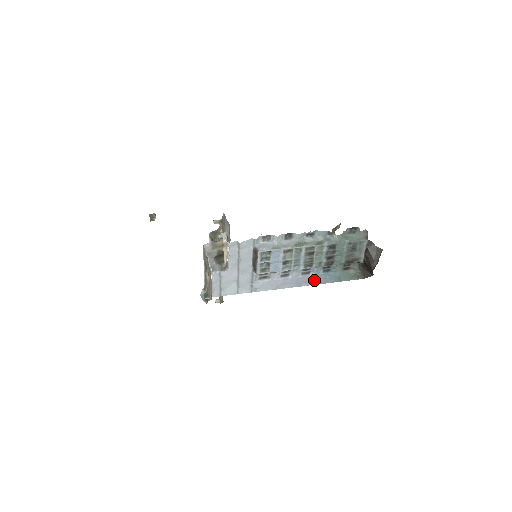
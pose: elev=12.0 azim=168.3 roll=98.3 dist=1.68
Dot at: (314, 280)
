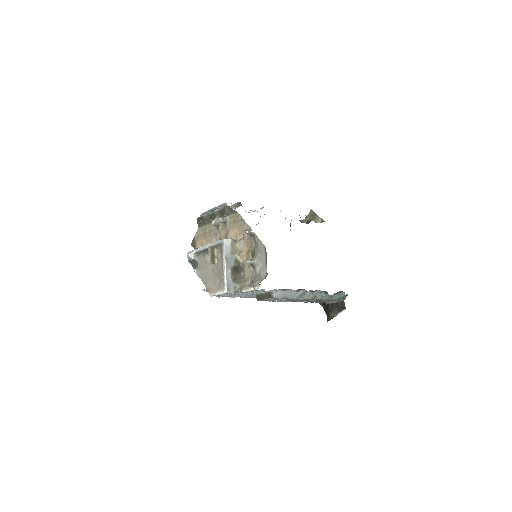
Dot at: occluded
